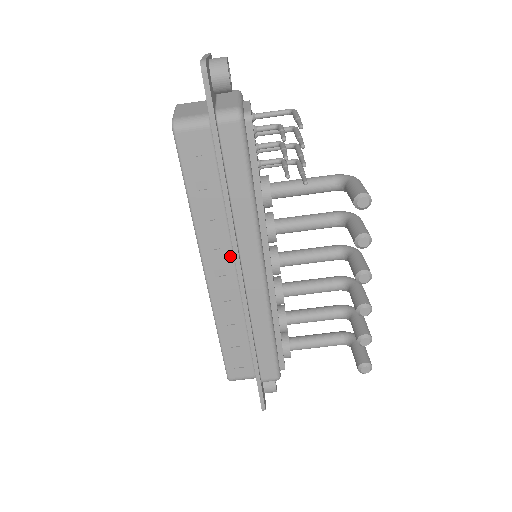
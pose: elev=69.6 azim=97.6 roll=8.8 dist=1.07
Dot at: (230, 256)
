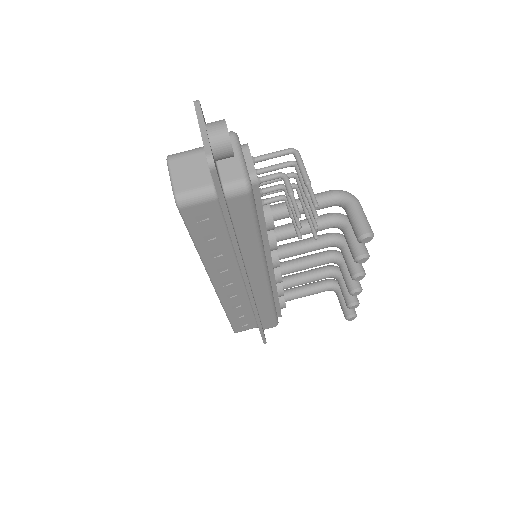
Dot at: (237, 273)
